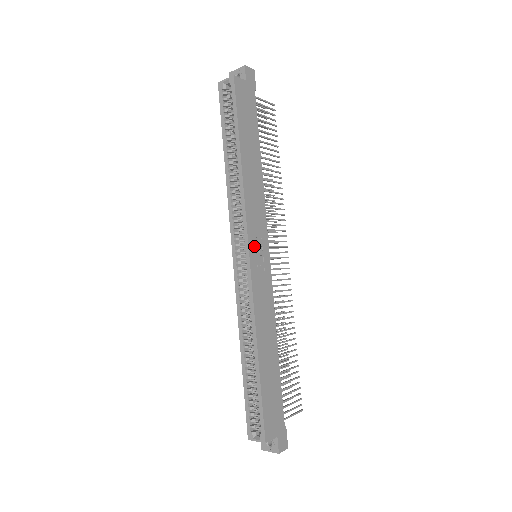
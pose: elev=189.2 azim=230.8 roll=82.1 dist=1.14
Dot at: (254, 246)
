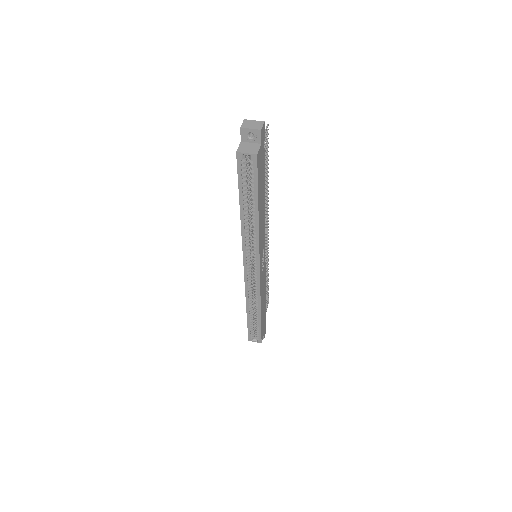
Dot at: (261, 261)
